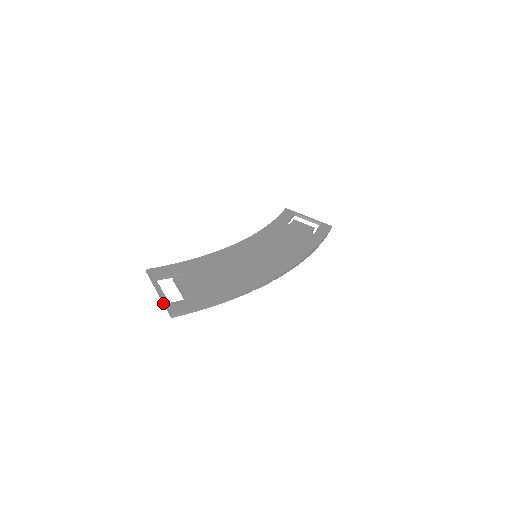
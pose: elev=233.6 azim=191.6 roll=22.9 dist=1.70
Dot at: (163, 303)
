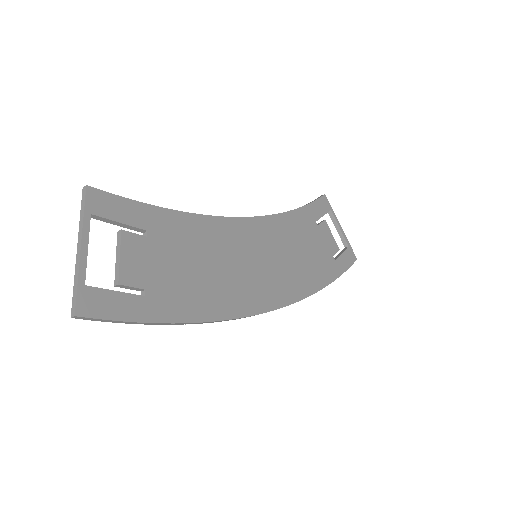
Dot at: (74, 276)
